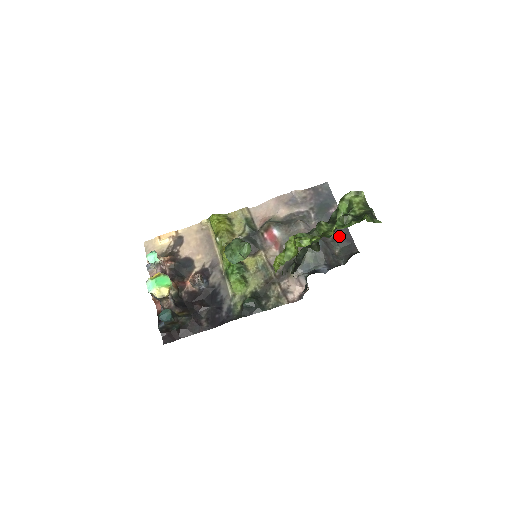
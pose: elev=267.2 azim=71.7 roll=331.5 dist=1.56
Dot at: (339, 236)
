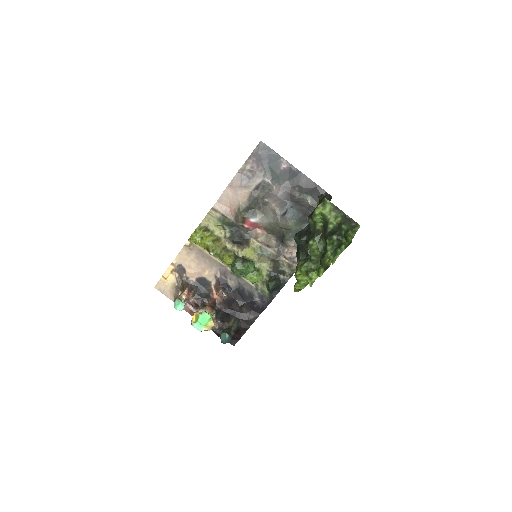
Dot at: (303, 187)
